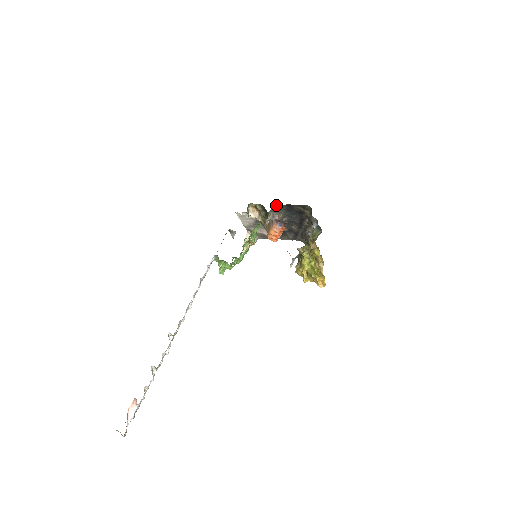
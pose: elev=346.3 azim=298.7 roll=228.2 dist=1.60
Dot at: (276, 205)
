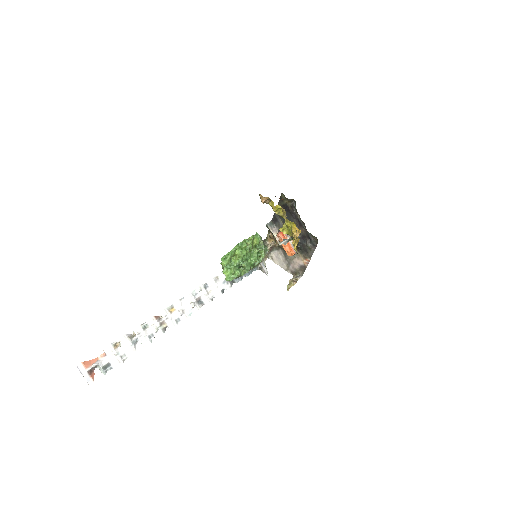
Dot at: (273, 219)
